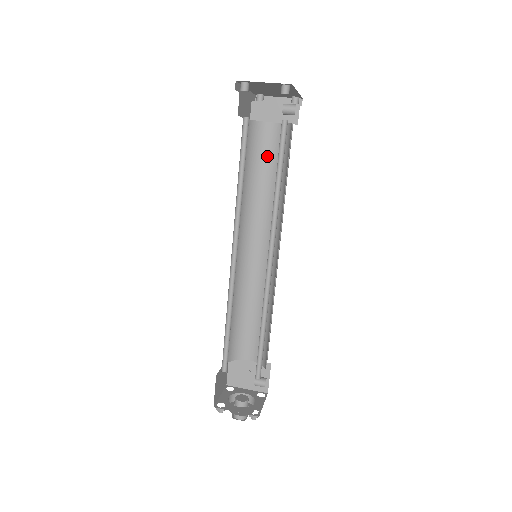
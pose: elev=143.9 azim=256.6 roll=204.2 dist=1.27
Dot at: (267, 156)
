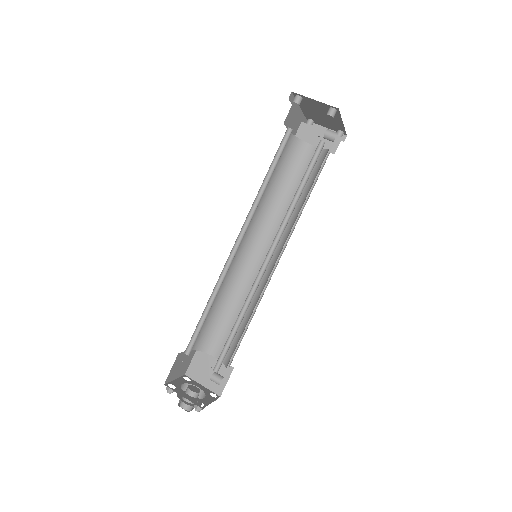
Dot at: (298, 173)
